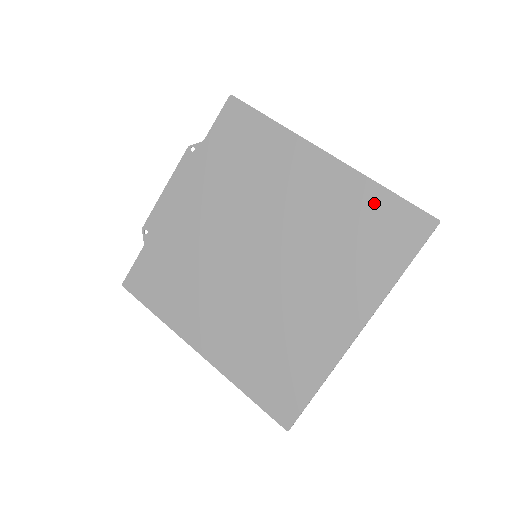
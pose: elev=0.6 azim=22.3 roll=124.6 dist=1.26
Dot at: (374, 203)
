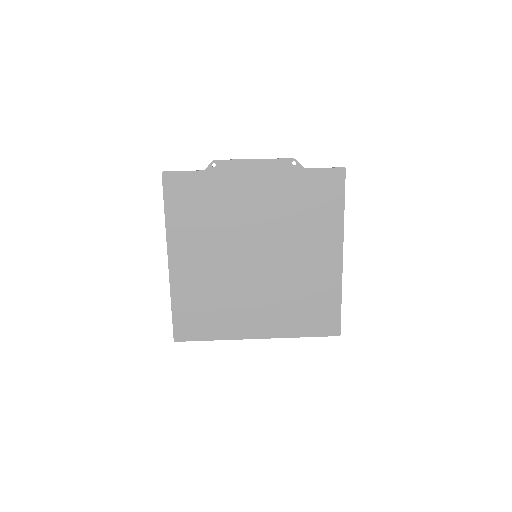
Dot at: (330, 300)
